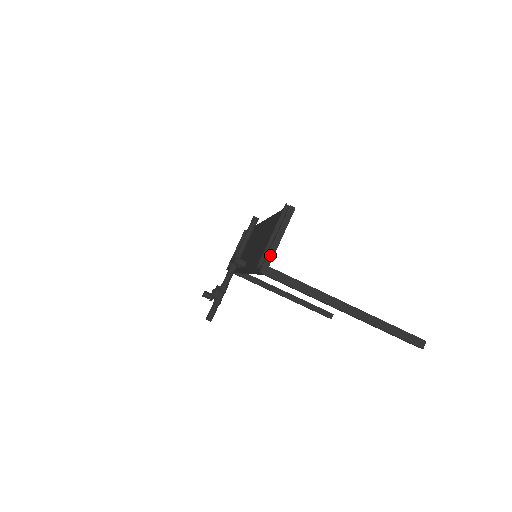
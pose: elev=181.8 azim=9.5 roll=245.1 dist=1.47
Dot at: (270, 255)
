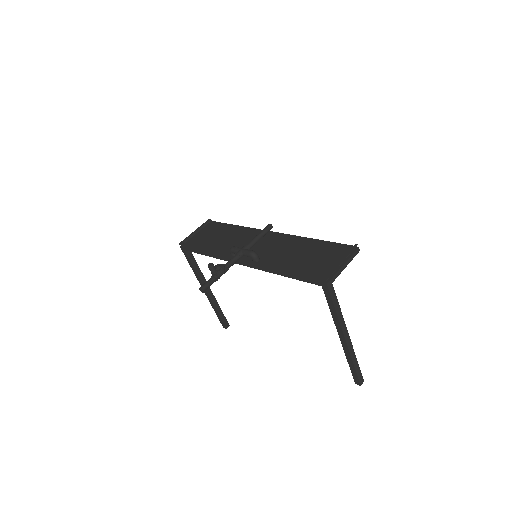
Dot at: (336, 275)
